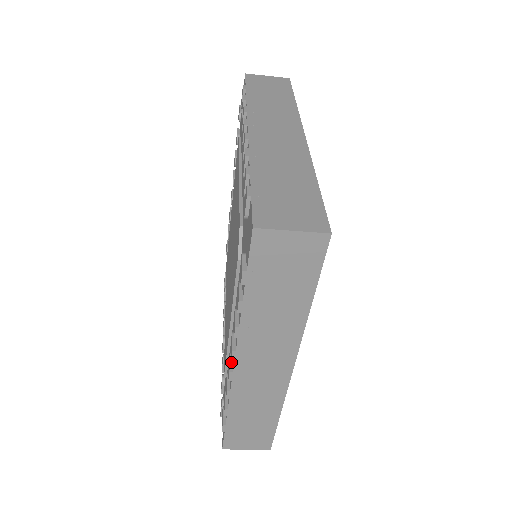
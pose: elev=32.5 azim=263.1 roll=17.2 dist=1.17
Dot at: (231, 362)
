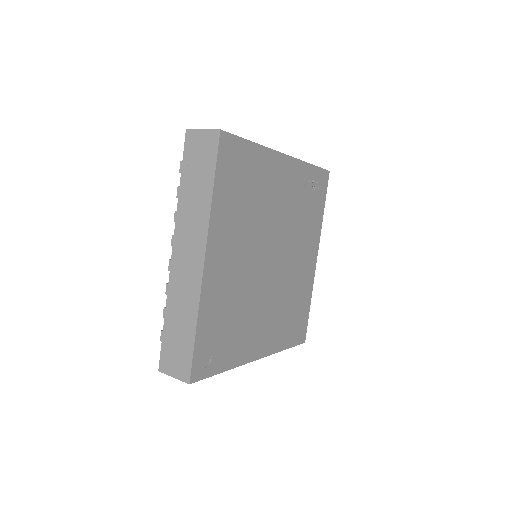
Dot at: occluded
